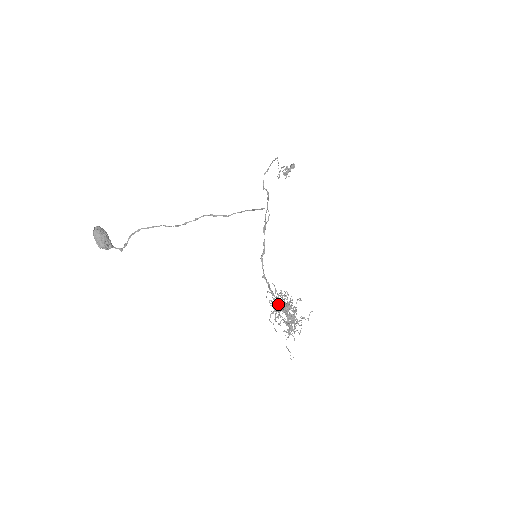
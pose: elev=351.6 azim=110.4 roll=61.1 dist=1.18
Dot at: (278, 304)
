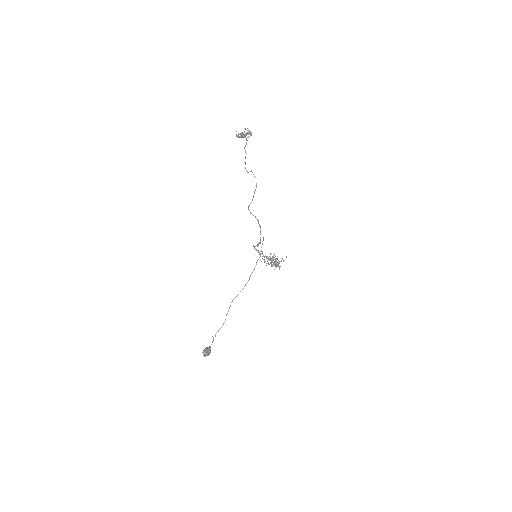
Dot at: occluded
